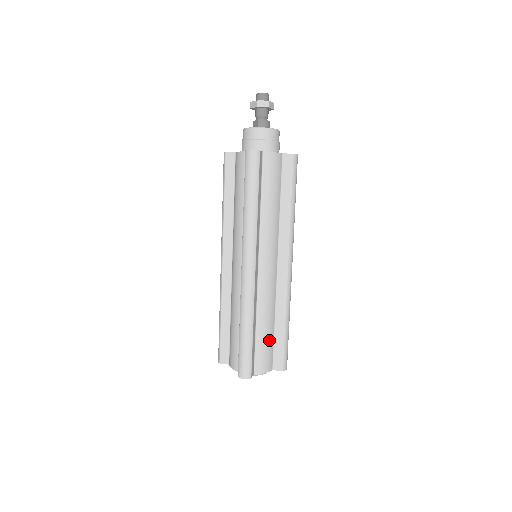
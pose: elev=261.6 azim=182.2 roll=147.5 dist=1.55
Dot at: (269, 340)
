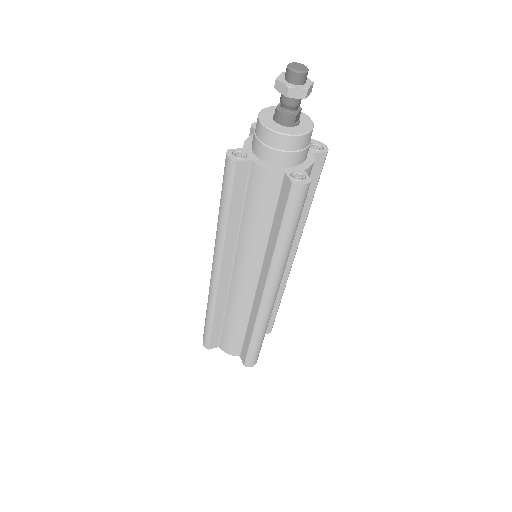
Dot at: (236, 335)
